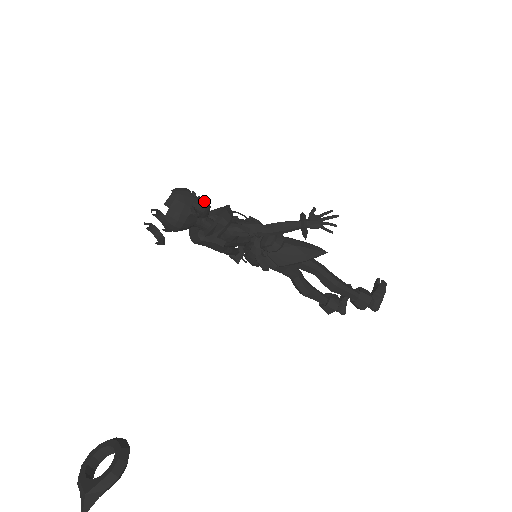
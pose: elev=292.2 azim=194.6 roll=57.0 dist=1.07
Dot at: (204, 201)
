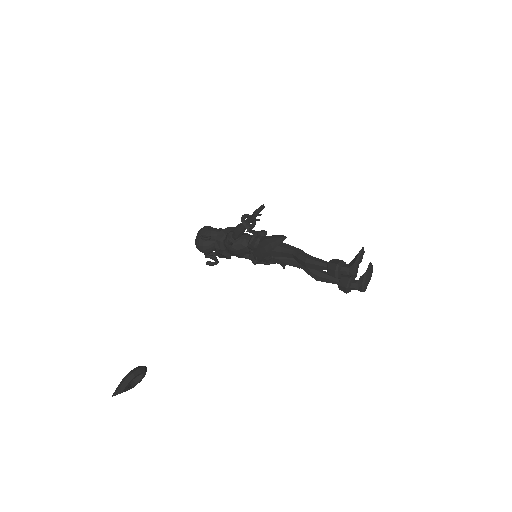
Dot at: (214, 230)
